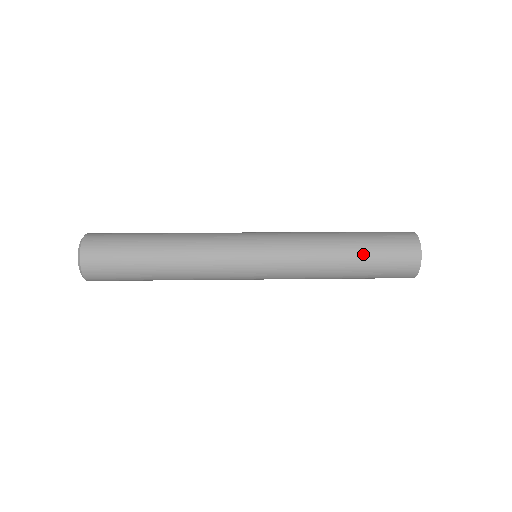
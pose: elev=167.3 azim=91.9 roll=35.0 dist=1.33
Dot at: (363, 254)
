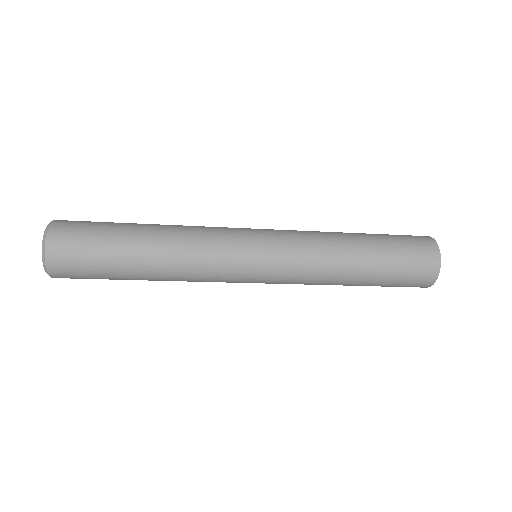
Dot at: (373, 235)
